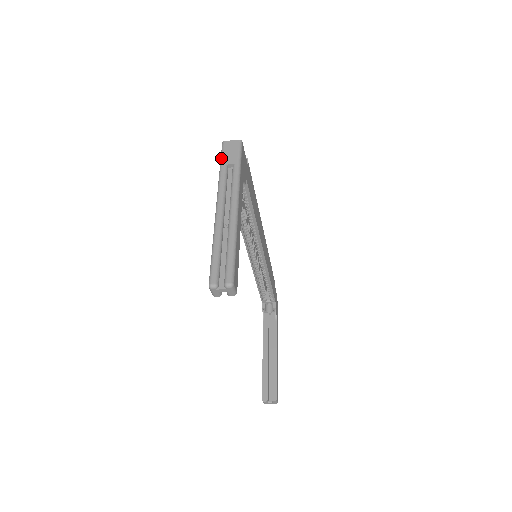
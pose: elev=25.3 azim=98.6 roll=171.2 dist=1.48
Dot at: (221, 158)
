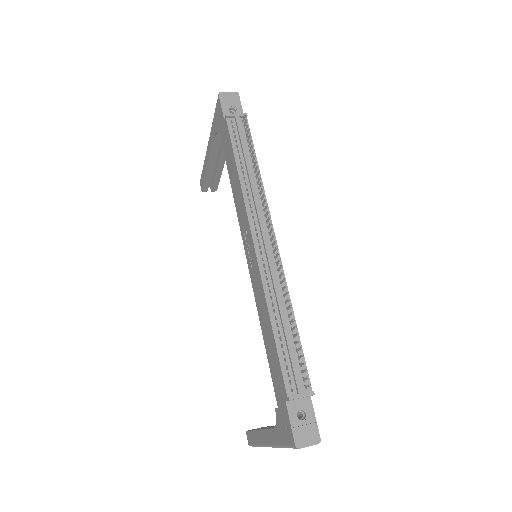
Dot at: occluded
